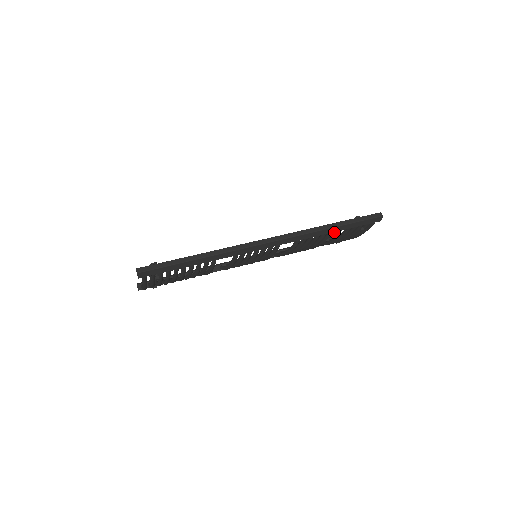
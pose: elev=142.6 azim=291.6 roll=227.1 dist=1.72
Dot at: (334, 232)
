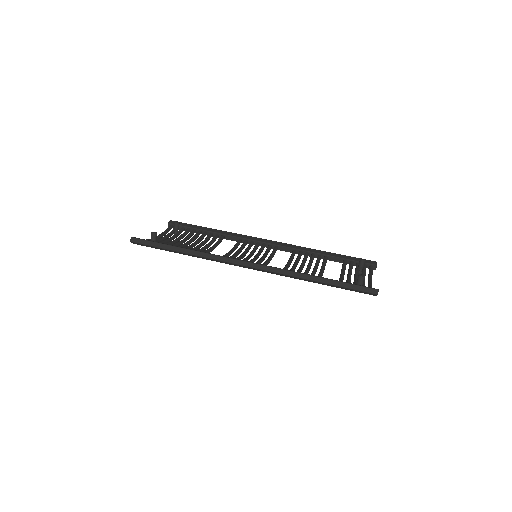
Dot at: (360, 261)
